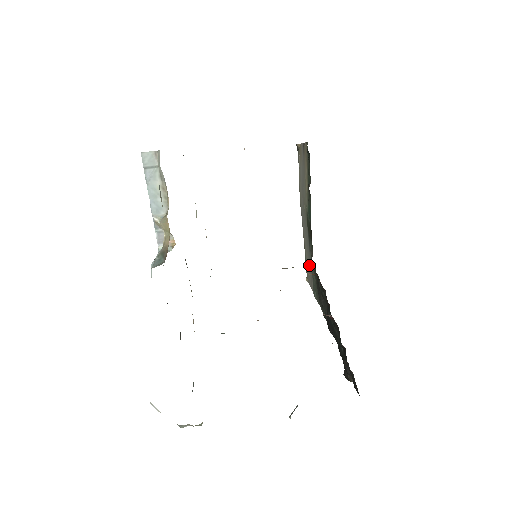
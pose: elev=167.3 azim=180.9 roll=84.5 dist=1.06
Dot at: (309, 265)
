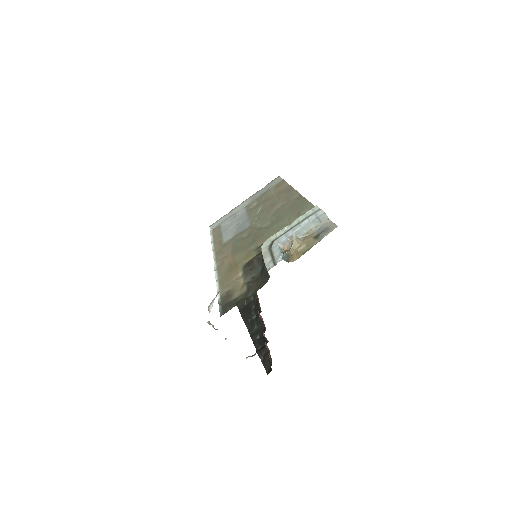
Dot at: occluded
